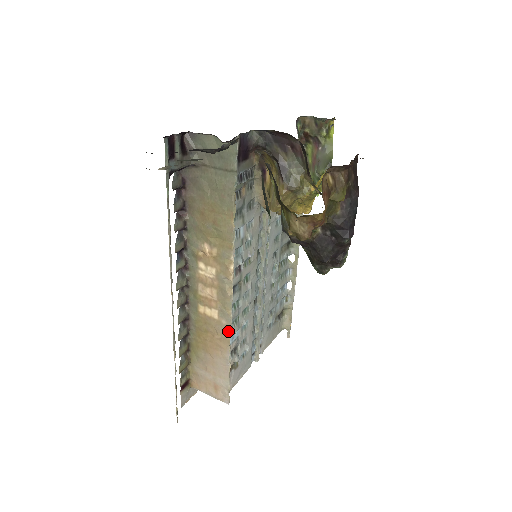
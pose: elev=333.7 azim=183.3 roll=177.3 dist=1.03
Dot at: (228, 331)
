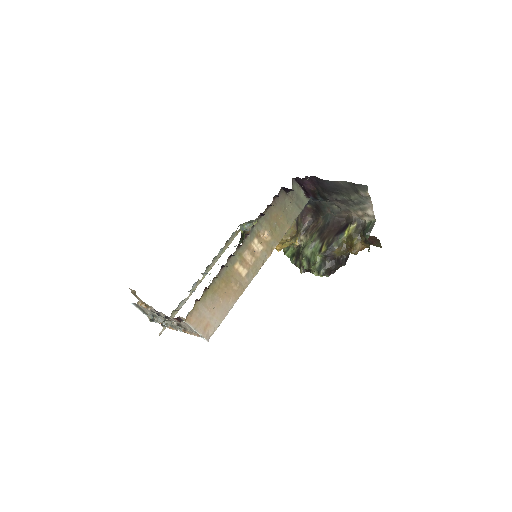
Dot at: (245, 287)
